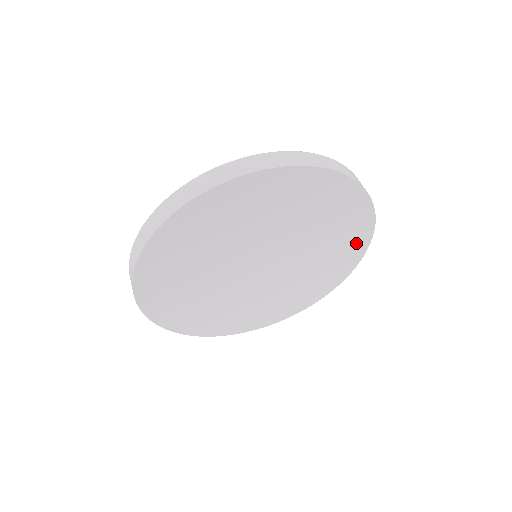
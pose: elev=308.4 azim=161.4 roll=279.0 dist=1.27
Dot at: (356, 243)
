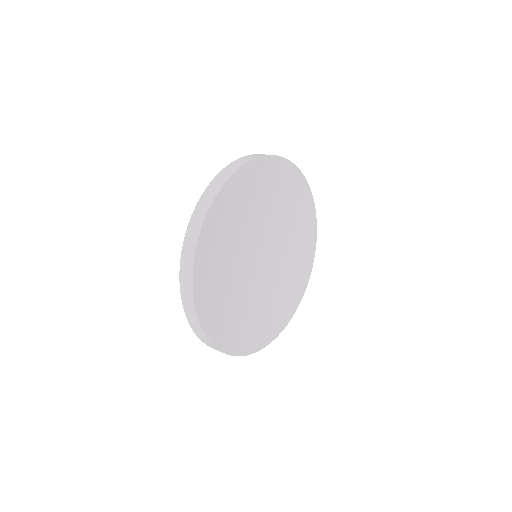
Dot at: (303, 277)
